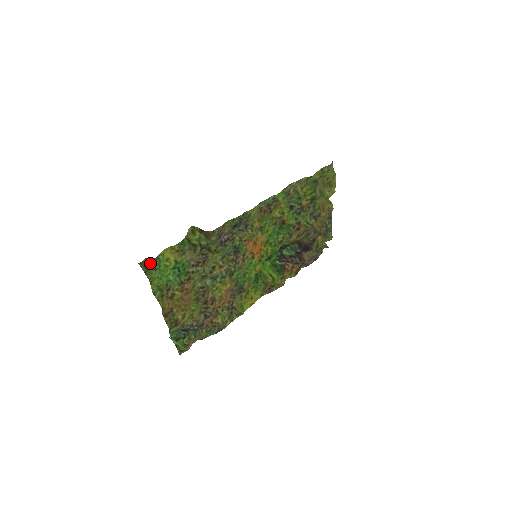
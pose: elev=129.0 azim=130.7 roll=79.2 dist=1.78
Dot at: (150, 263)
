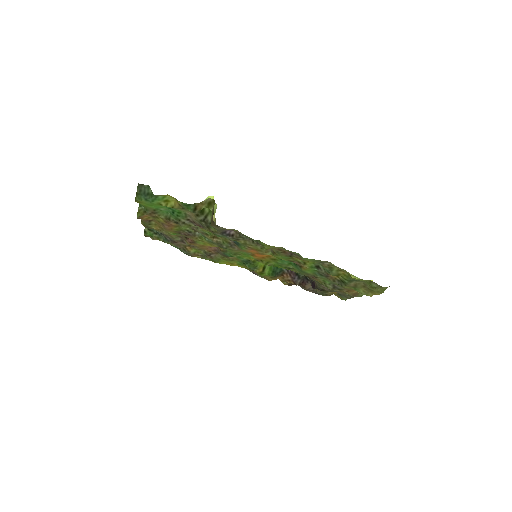
Dot at: (147, 192)
